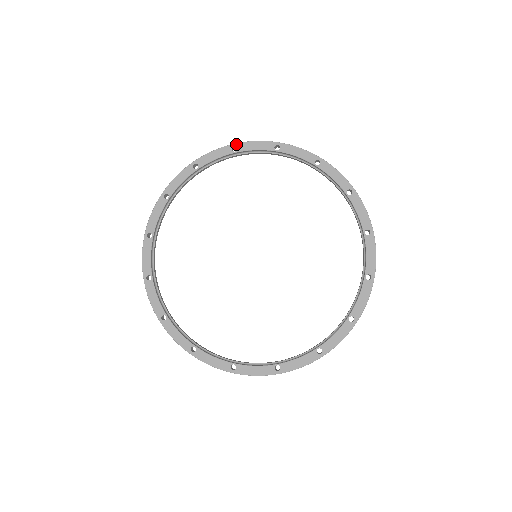
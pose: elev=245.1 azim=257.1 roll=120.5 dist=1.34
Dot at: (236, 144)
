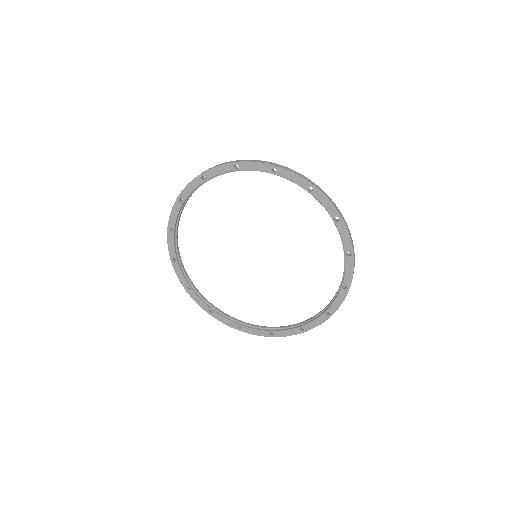
Dot at: (237, 163)
